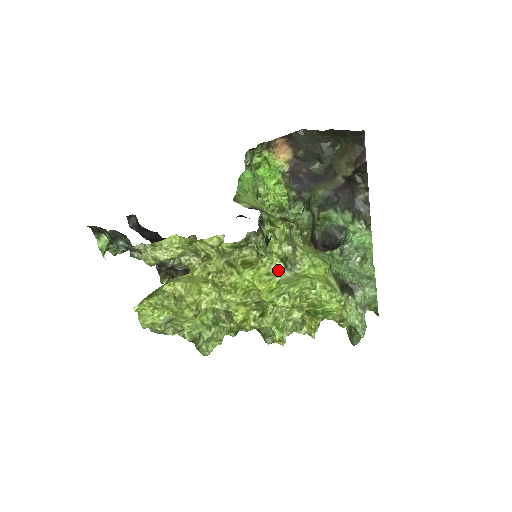
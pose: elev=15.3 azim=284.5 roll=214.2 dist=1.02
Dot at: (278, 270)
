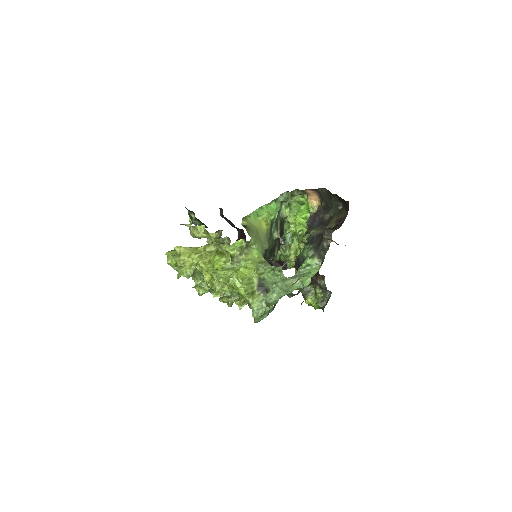
Dot at: (228, 262)
